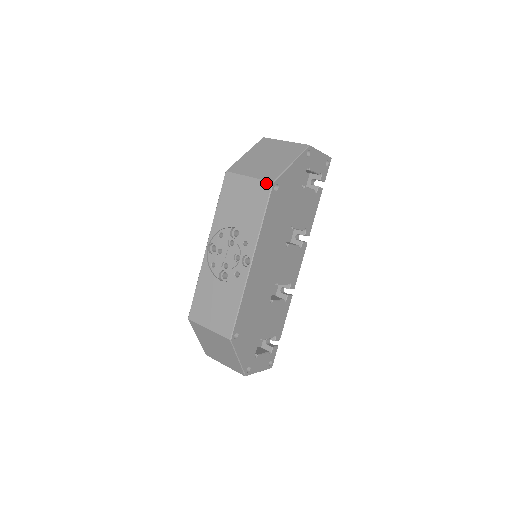
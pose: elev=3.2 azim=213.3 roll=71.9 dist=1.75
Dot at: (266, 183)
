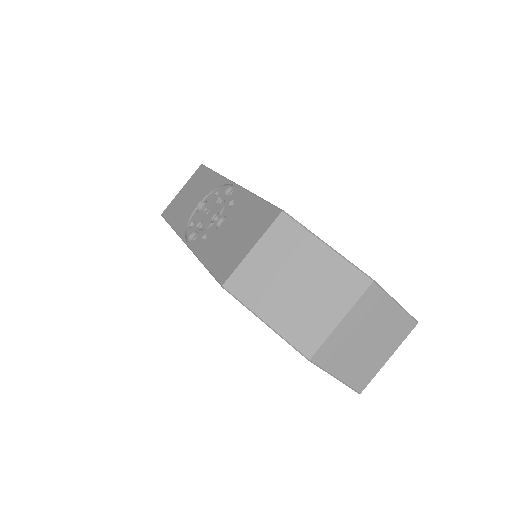
Dot at: (197, 170)
